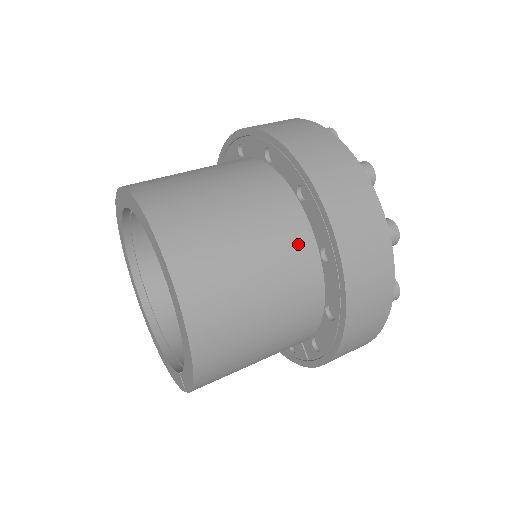
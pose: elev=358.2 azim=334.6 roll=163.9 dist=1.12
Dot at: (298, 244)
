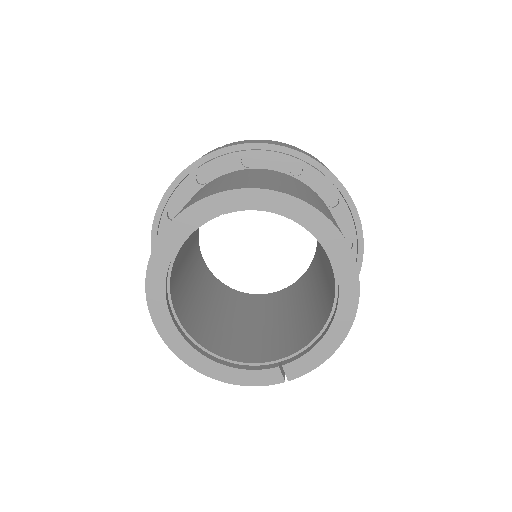
Dot at: occluded
